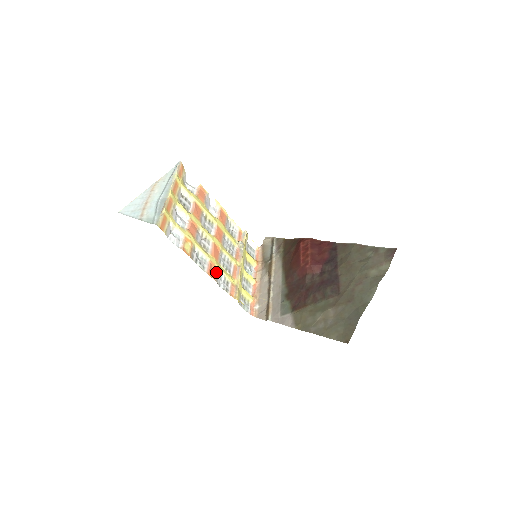
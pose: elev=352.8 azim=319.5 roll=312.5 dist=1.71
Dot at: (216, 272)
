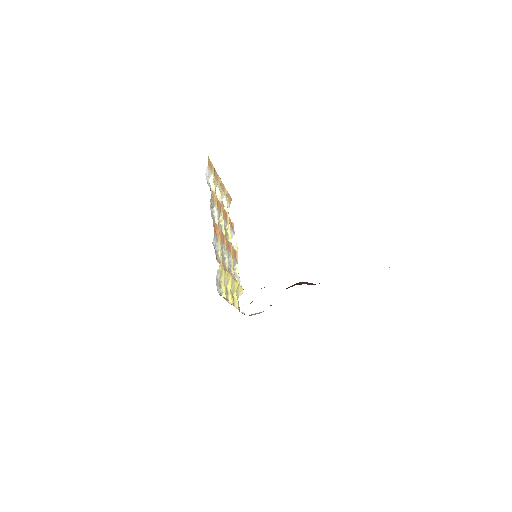
Dot at: (217, 235)
